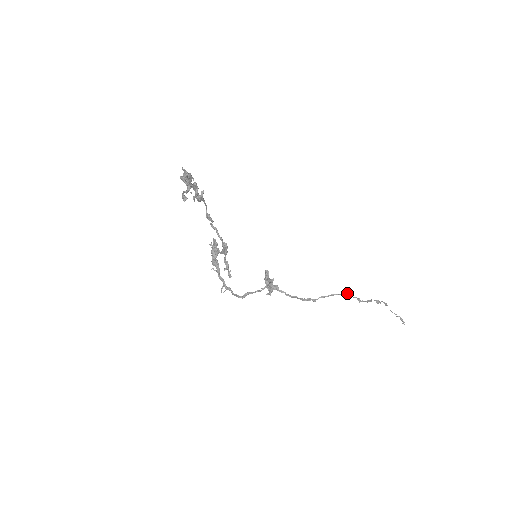
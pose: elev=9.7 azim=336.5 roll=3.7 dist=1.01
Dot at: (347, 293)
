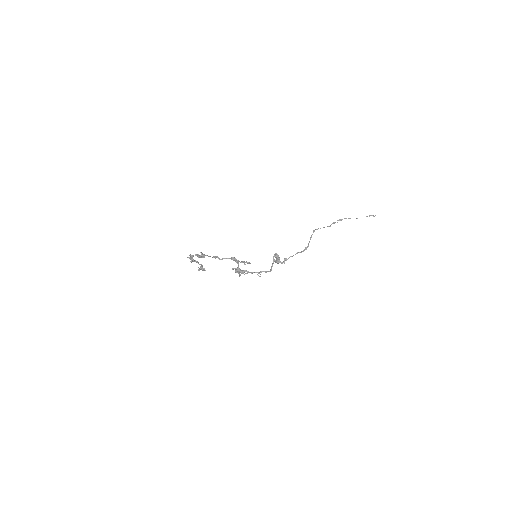
Dot at: (316, 229)
